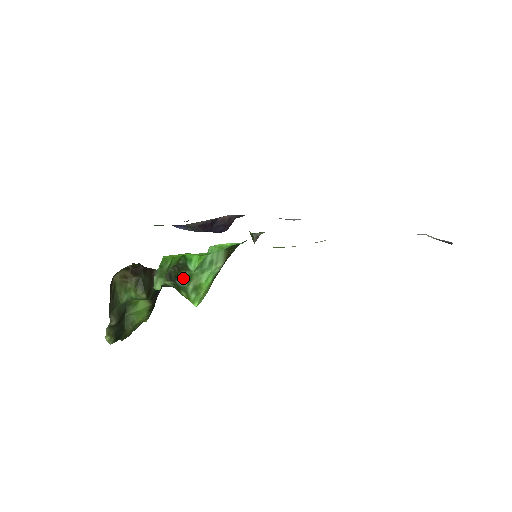
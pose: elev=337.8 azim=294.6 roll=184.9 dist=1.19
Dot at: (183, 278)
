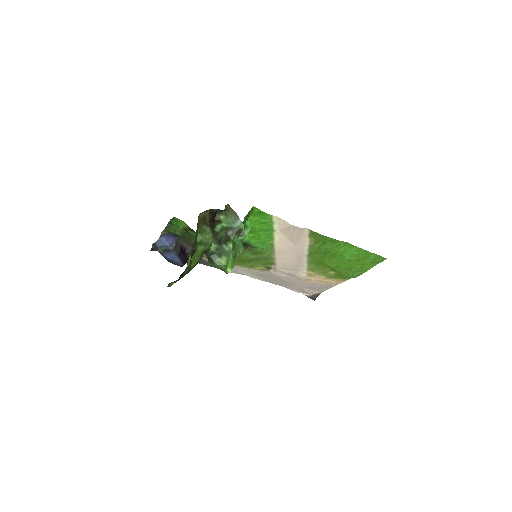
Dot at: (232, 242)
